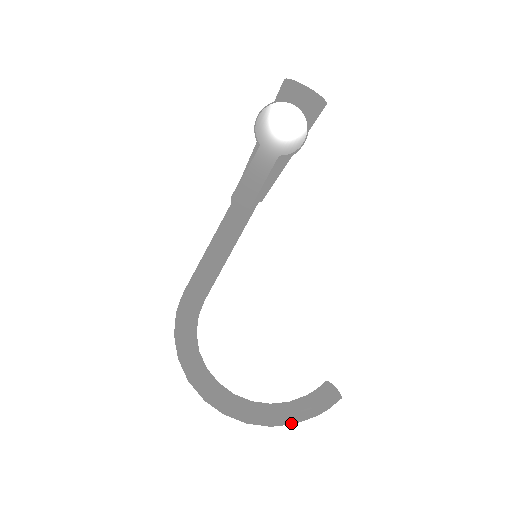
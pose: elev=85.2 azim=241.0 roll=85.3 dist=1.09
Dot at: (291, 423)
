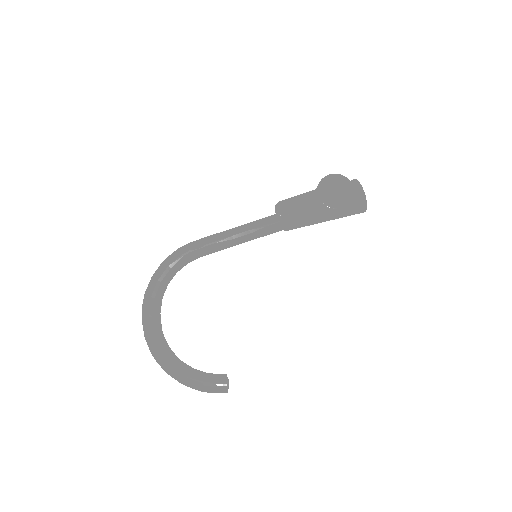
Dot at: (182, 380)
